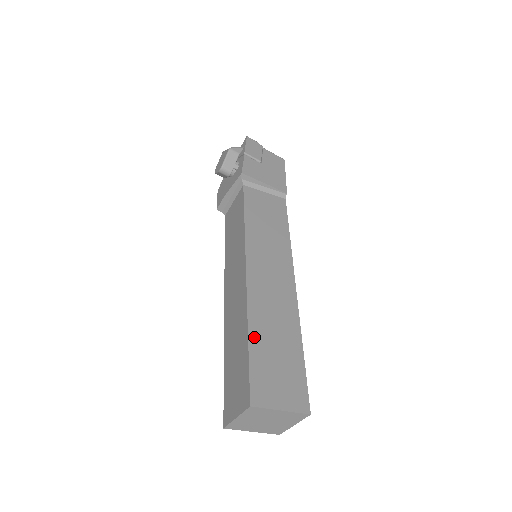
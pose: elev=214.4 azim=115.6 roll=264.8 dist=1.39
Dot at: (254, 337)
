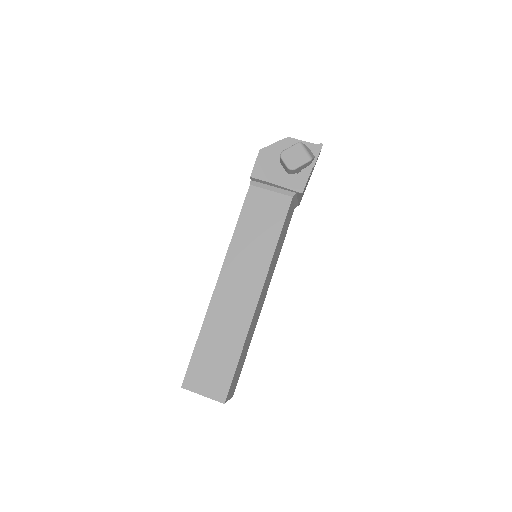
Dot at: (242, 352)
